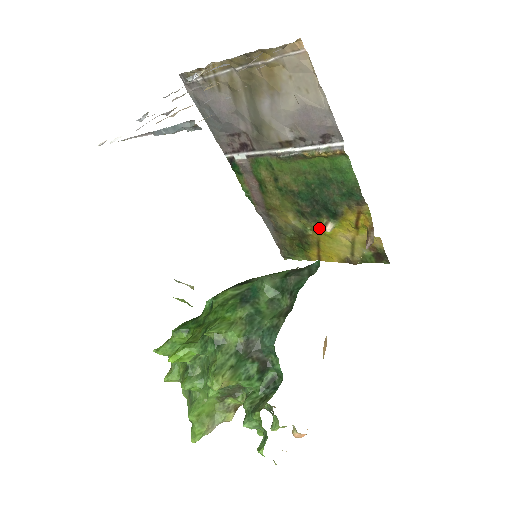
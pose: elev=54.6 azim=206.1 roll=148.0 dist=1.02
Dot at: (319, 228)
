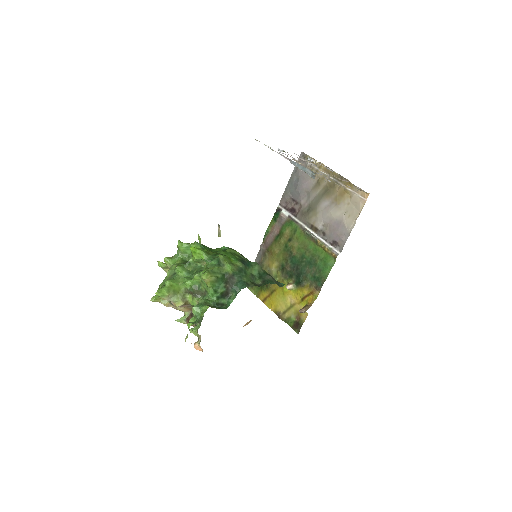
Dot at: (283, 283)
